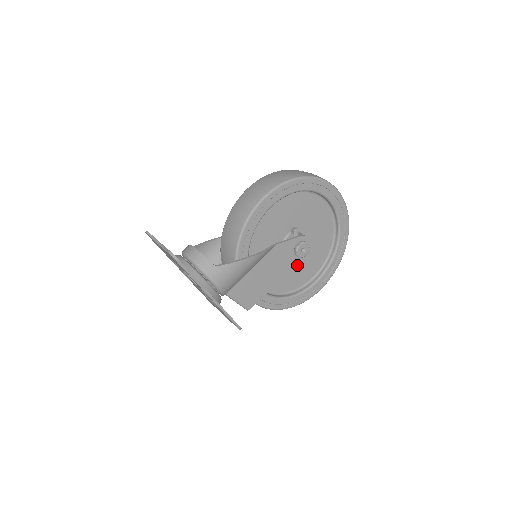
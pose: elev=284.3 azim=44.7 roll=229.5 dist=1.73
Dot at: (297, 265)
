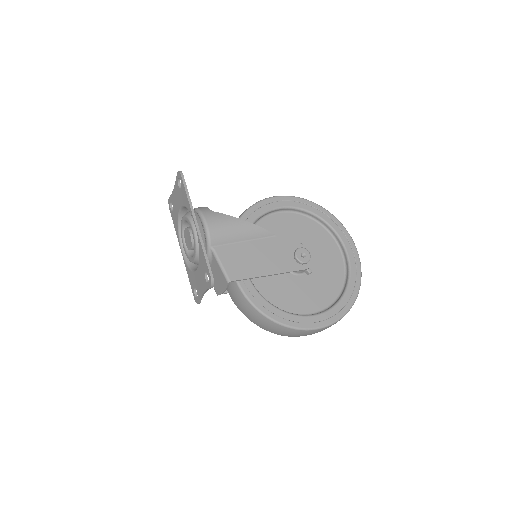
Dot at: (297, 286)
